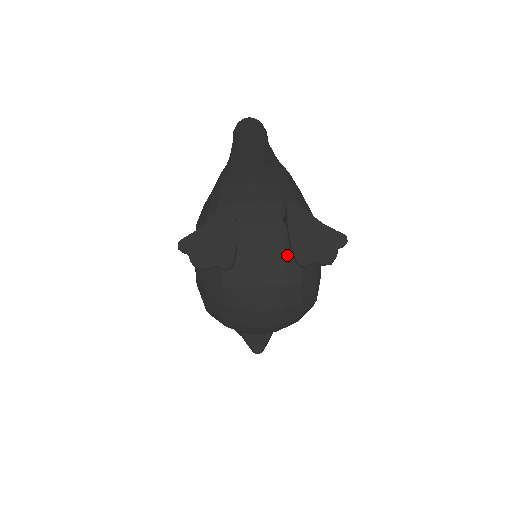
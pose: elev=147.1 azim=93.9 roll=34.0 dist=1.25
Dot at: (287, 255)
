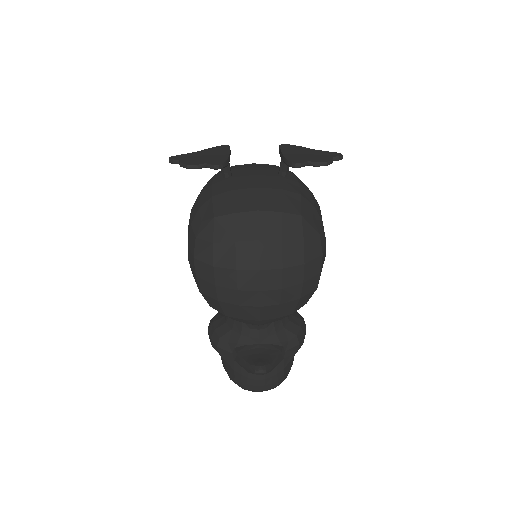
Dot at: (283, 190)
